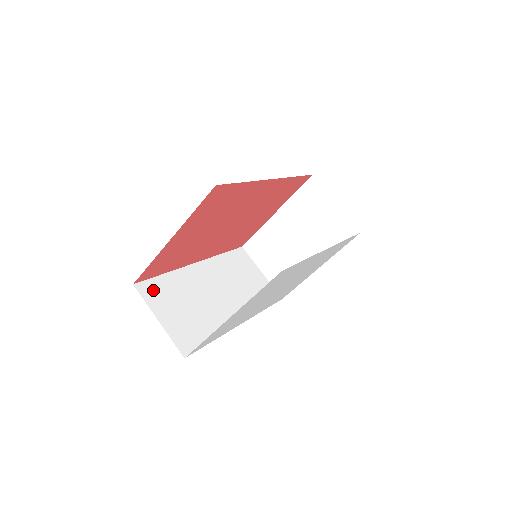
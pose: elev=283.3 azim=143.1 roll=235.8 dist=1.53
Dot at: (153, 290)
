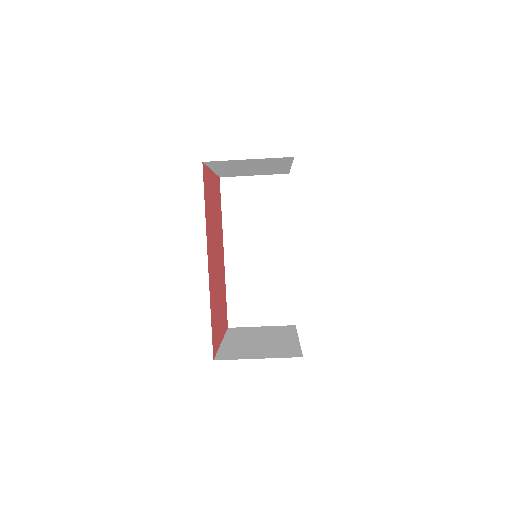
Dot at: (237, 314)
